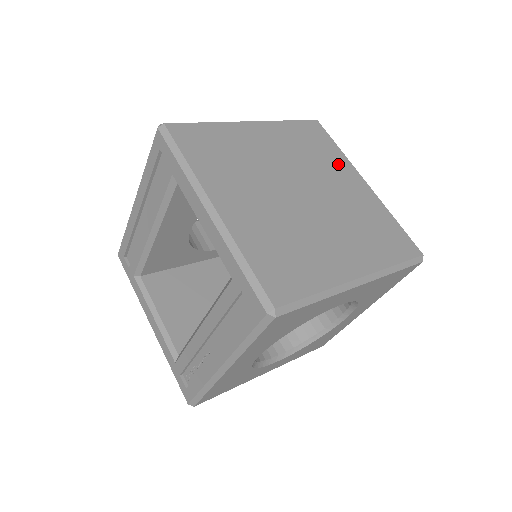
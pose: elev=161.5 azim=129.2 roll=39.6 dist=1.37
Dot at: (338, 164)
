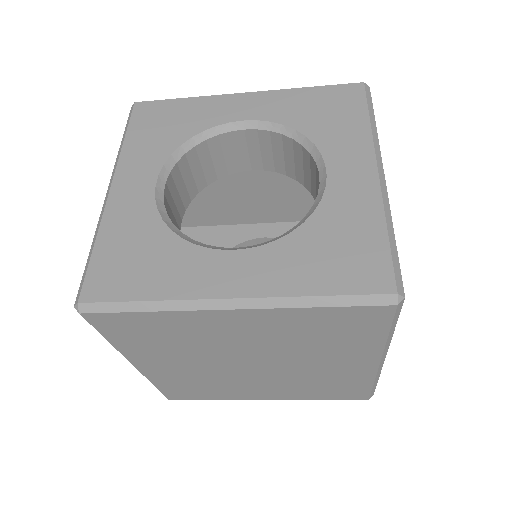
Dot at: occluded
